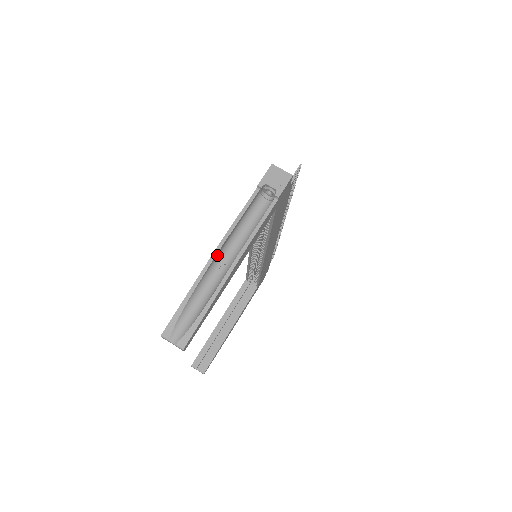
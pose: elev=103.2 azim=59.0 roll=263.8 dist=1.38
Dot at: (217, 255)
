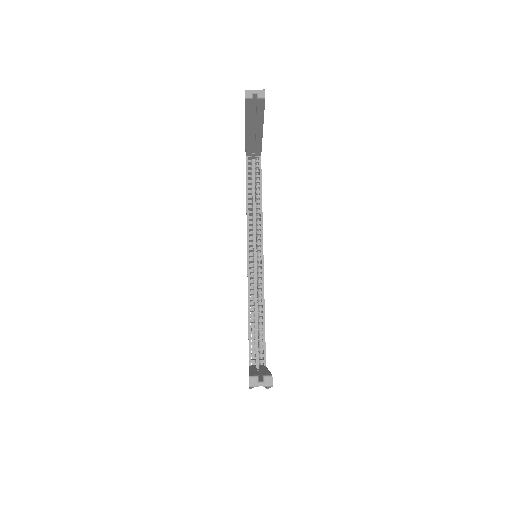
Dot at: occluded
